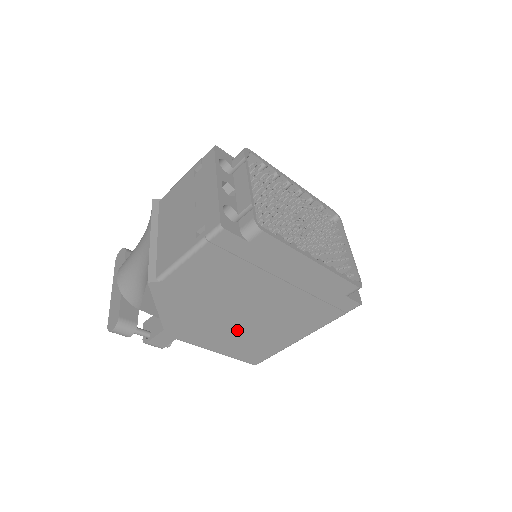
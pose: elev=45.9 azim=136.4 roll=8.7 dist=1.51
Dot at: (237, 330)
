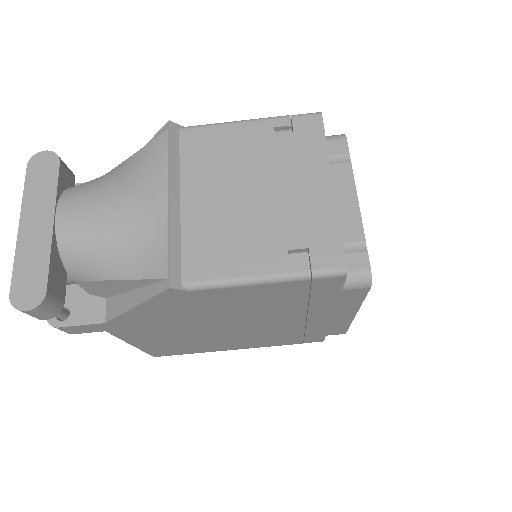
Dot at: (189, 336)
